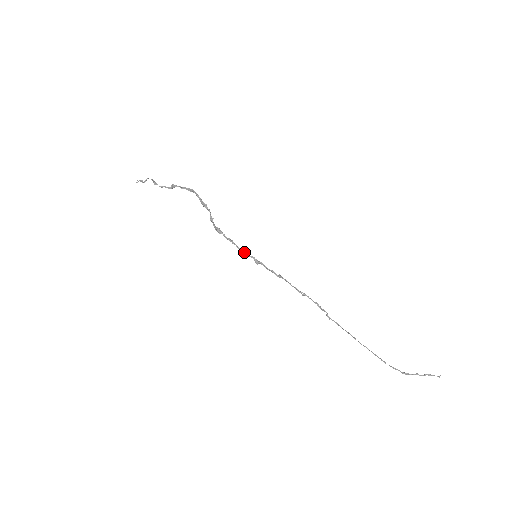
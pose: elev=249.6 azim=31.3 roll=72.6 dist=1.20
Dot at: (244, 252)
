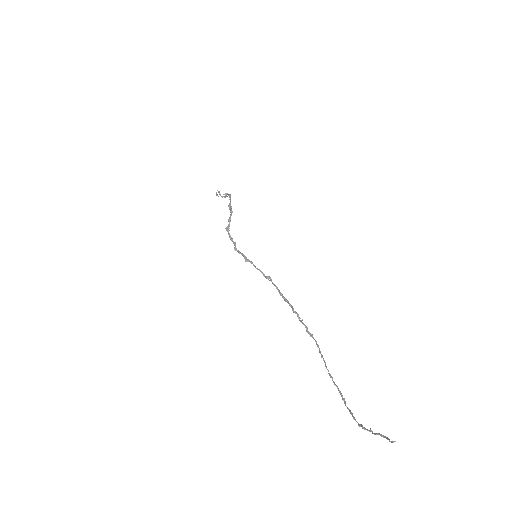
Dot at: occluded
